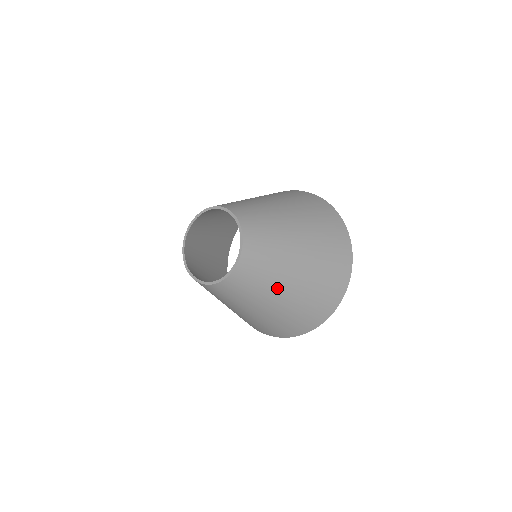
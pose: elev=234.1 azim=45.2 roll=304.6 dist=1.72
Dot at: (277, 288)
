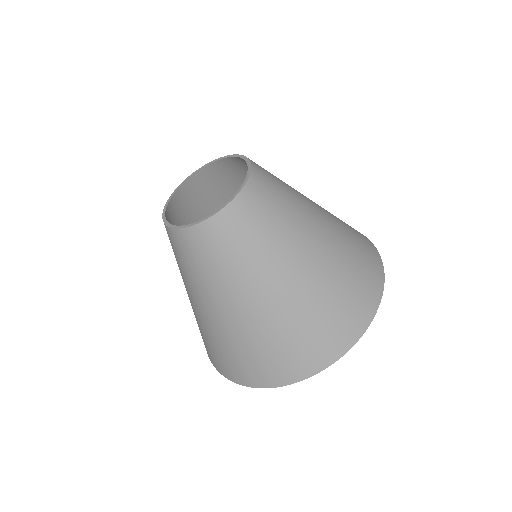
Dot at: (252, 285)
